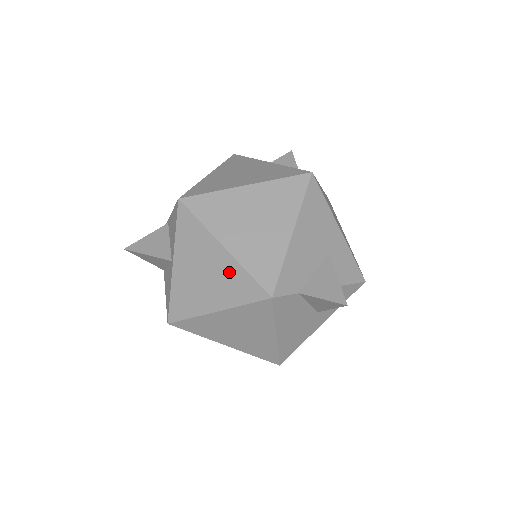
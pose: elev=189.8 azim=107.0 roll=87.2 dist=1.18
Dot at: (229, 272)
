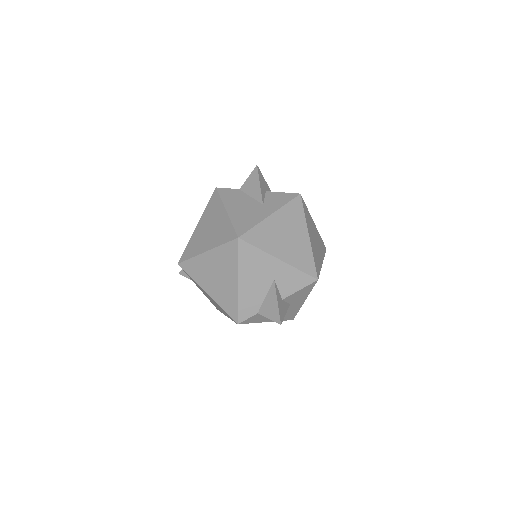
Dot at: occluded
